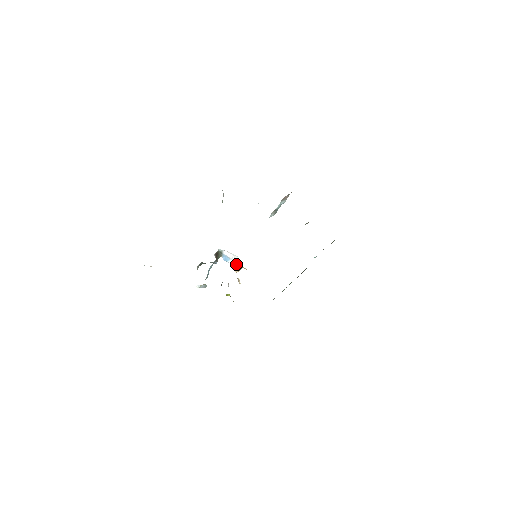
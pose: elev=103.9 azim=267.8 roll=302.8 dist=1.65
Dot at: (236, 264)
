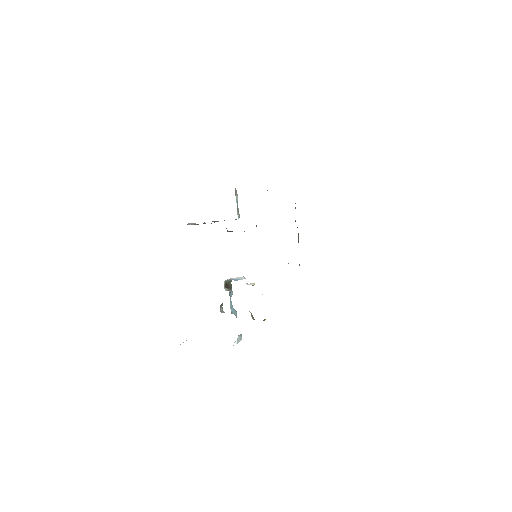
Dot at: occluded
